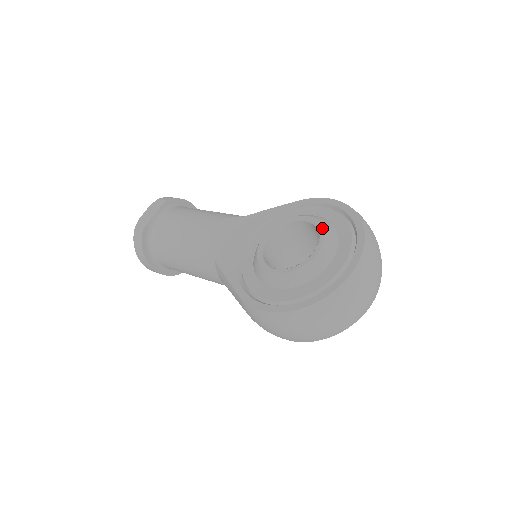
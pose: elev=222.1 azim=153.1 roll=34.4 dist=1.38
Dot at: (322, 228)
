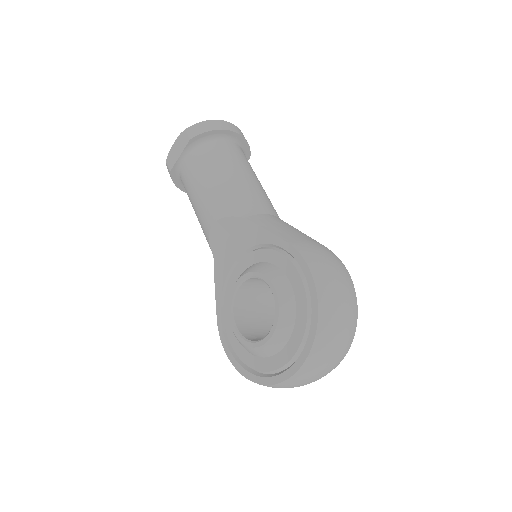
Dot at: (277, 318)
